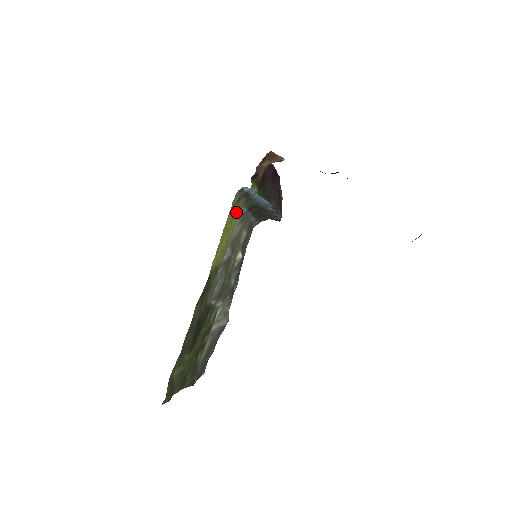
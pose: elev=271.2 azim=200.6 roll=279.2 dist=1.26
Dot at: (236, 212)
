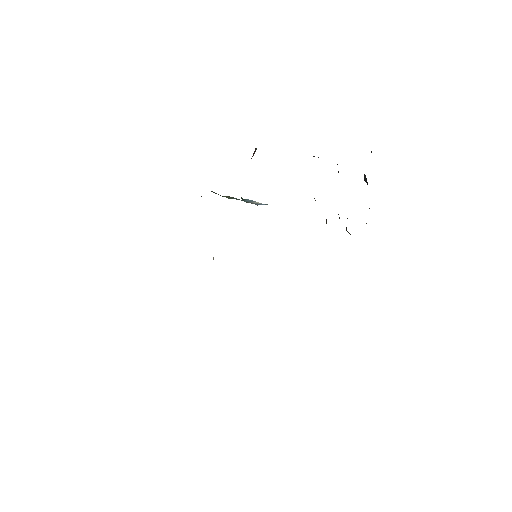
Dot at: occluded
